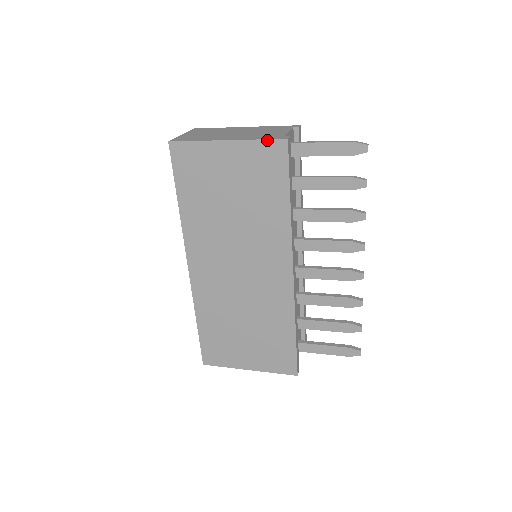
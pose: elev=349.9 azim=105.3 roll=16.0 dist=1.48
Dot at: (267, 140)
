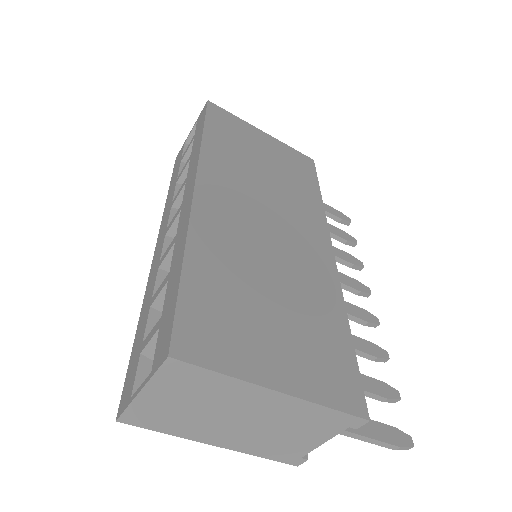
Dot at: (298, 151)
